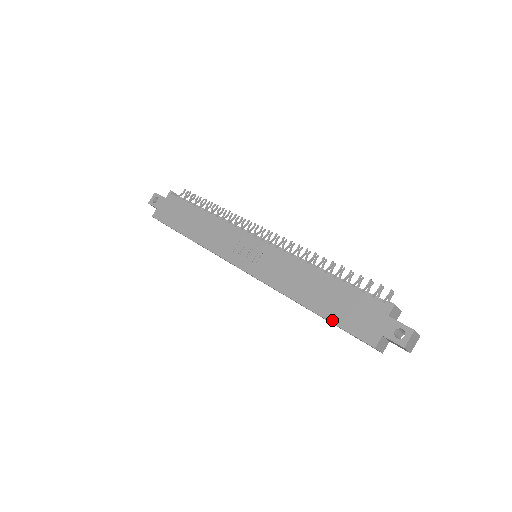
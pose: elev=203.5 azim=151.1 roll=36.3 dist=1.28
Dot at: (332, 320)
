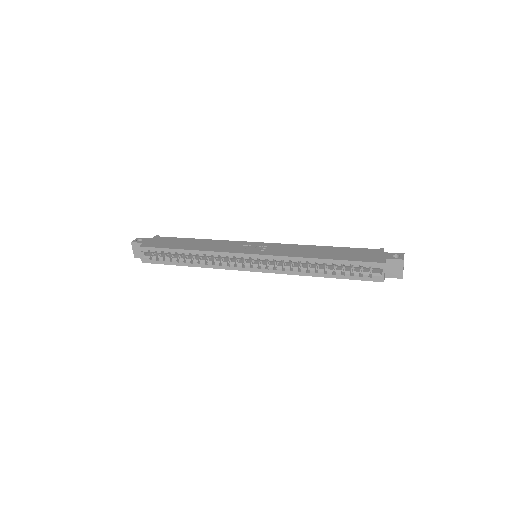
Dot at: (345, 259)
